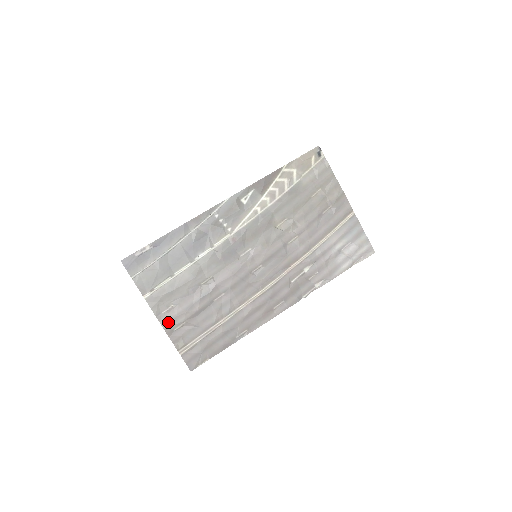
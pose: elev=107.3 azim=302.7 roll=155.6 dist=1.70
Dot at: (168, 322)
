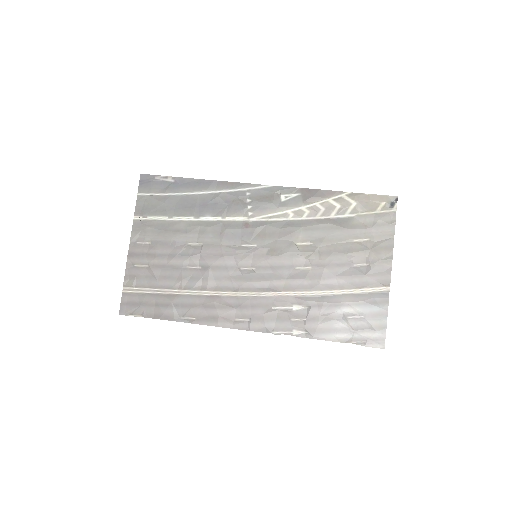
Dot at: (135, 254)
